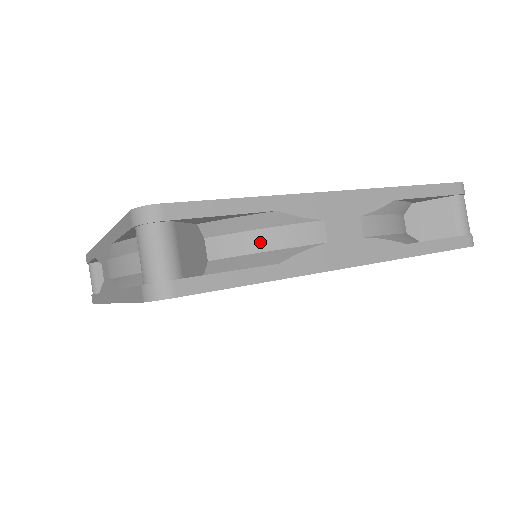
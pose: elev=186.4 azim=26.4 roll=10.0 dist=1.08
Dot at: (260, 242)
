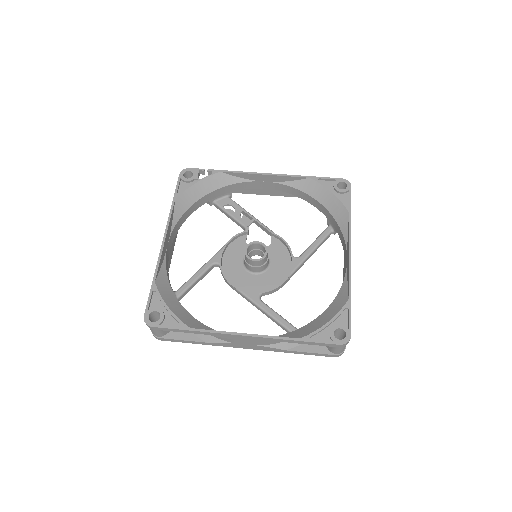
Dot at: occluded
